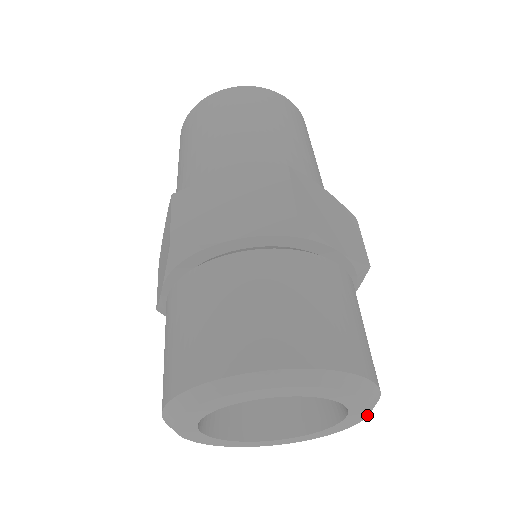
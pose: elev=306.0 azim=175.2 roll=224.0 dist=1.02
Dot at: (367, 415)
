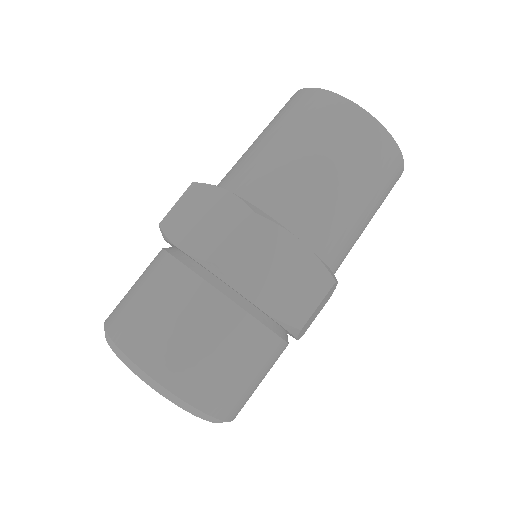
Dot at: (216, 422)
